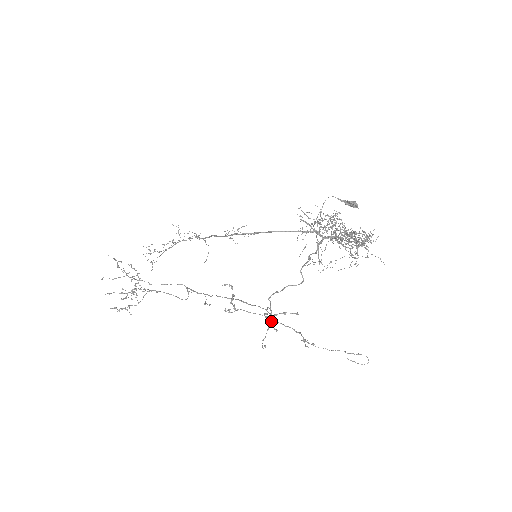
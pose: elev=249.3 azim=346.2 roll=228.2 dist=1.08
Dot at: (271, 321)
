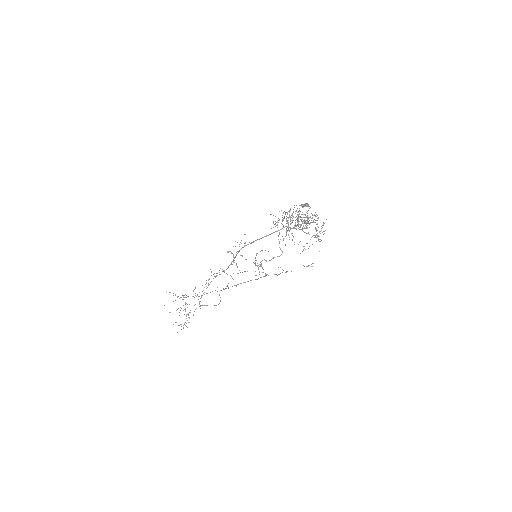
Dot at: (256, 260)
